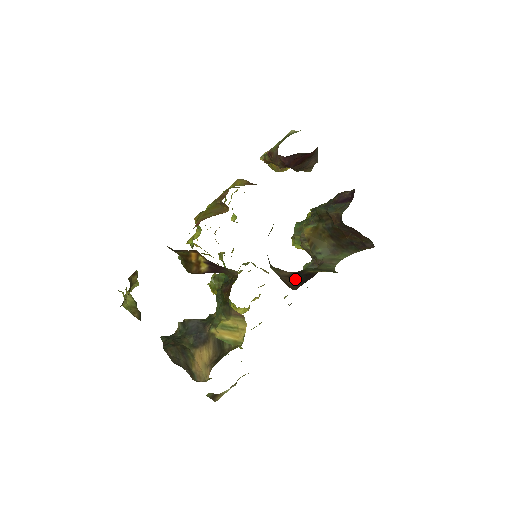
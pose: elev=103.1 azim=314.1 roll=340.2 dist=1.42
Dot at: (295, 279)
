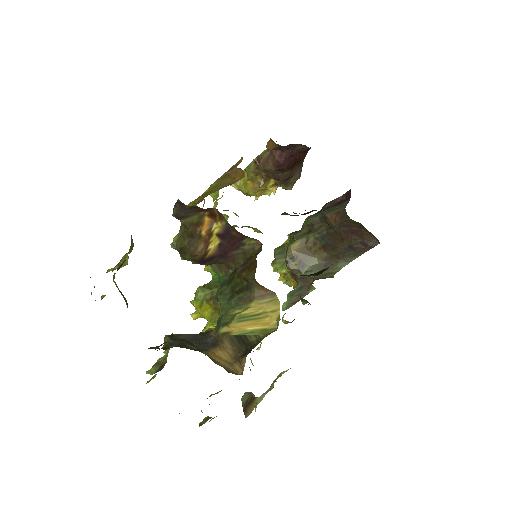
Dot at: occluded
